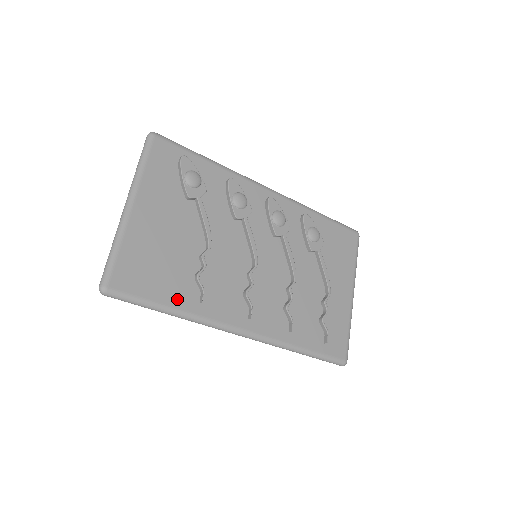
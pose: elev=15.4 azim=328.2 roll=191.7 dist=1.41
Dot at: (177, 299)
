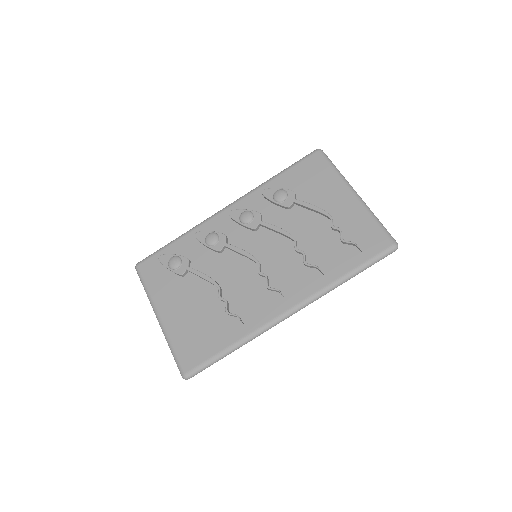
Dot at: (229, 338)
